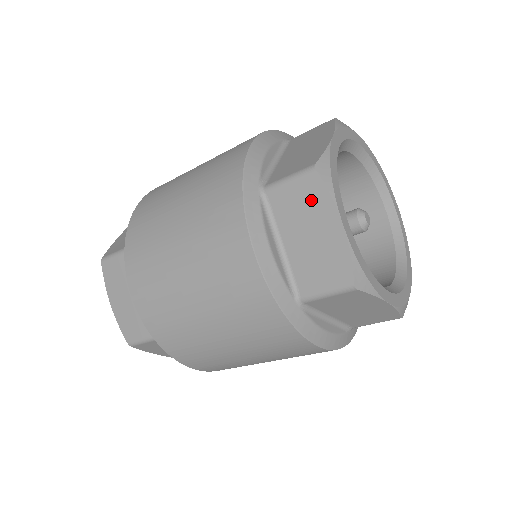
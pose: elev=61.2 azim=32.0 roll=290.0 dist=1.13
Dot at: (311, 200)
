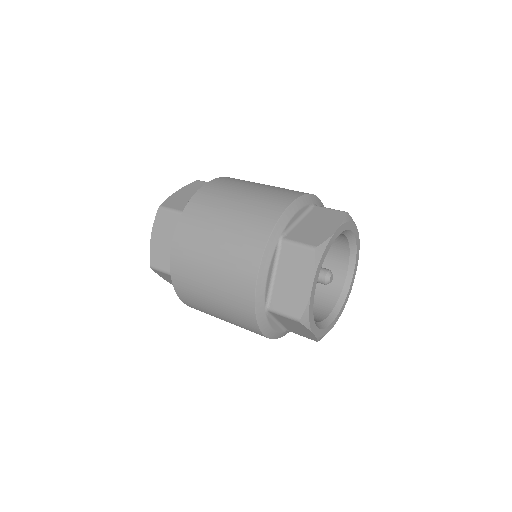
Dot at: (333, 217)
